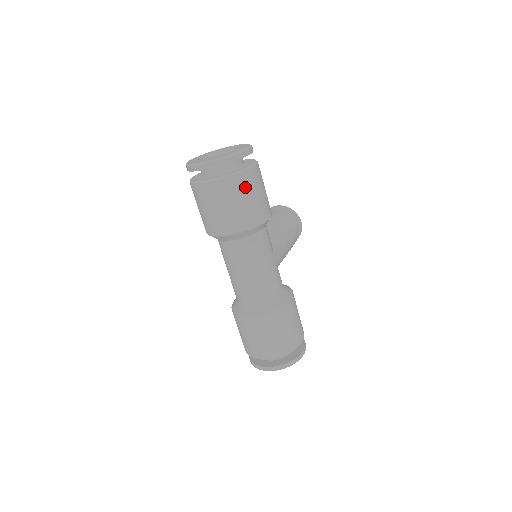
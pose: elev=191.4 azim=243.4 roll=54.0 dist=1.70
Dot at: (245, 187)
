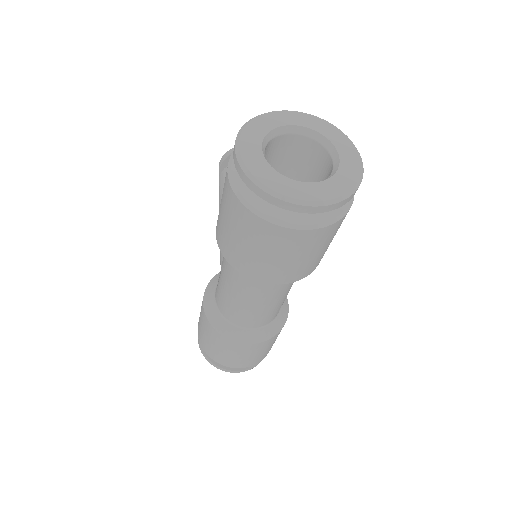
Dot at: (339, 227)
